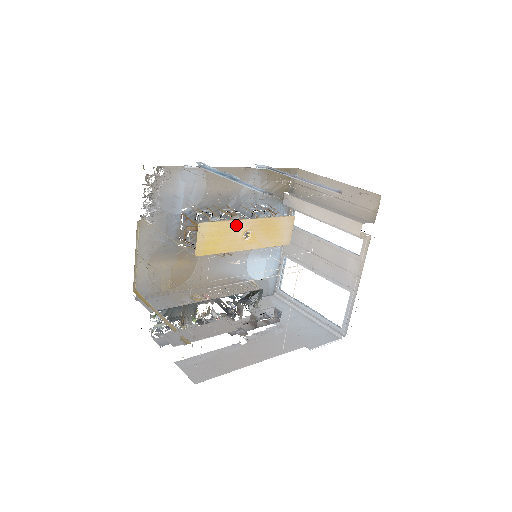
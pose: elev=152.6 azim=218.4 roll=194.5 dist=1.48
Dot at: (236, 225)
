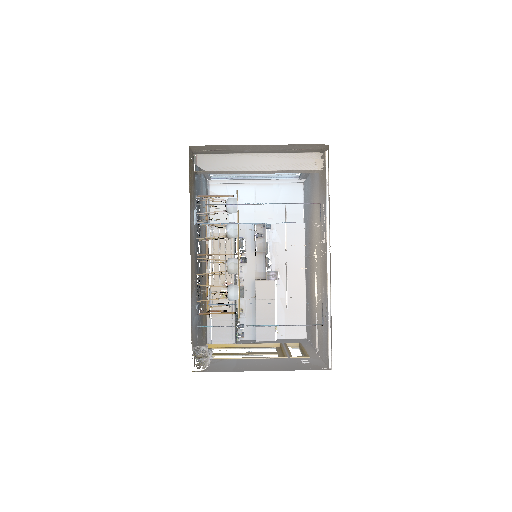
Dot at: (238, 273)
